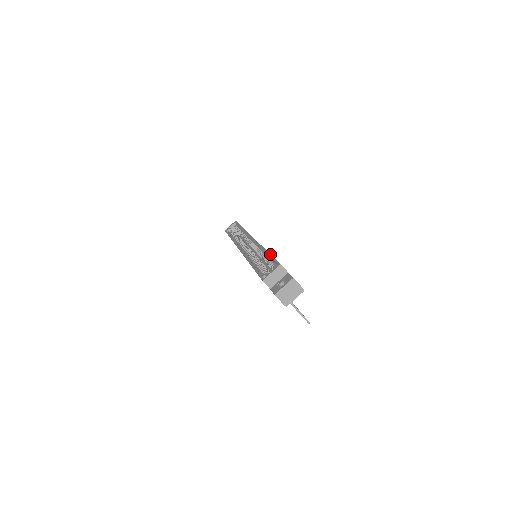
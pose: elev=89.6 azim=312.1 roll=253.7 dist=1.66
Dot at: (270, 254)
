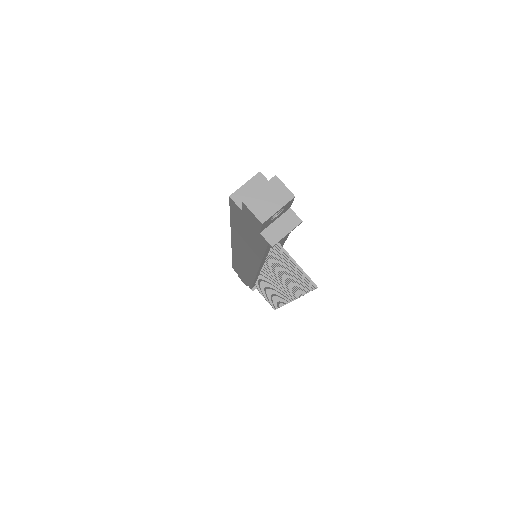
Dot at: occluded
